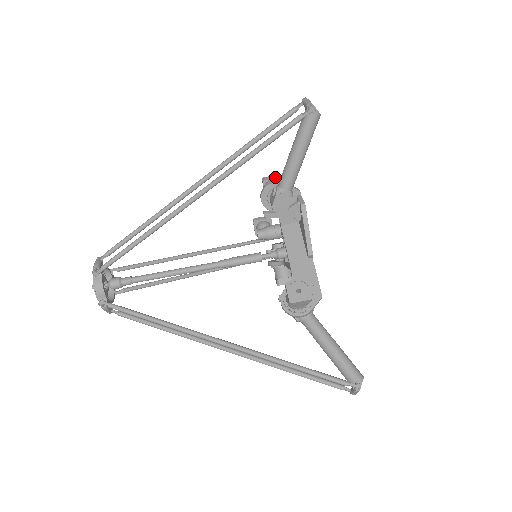
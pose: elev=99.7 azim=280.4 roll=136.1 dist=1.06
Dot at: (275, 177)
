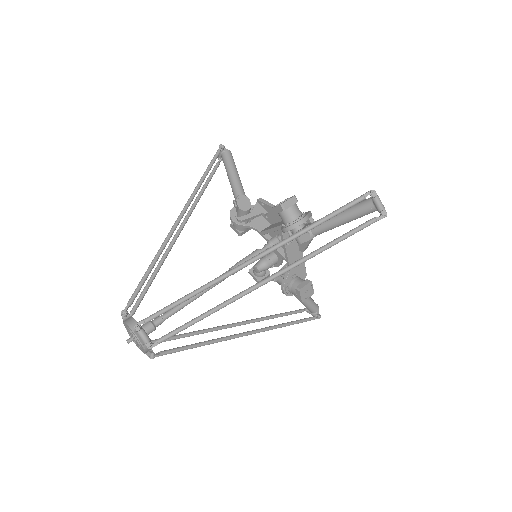
Dot at: occluded
